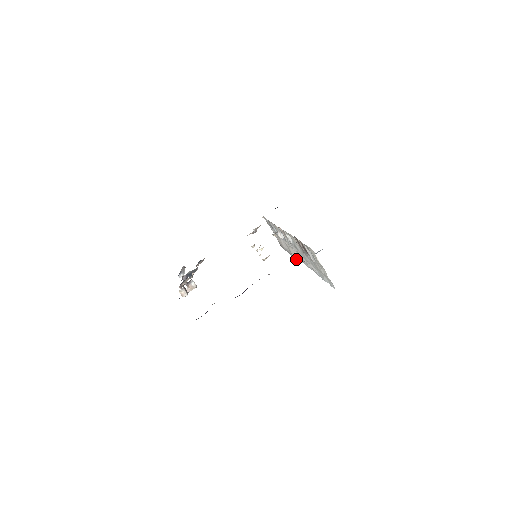
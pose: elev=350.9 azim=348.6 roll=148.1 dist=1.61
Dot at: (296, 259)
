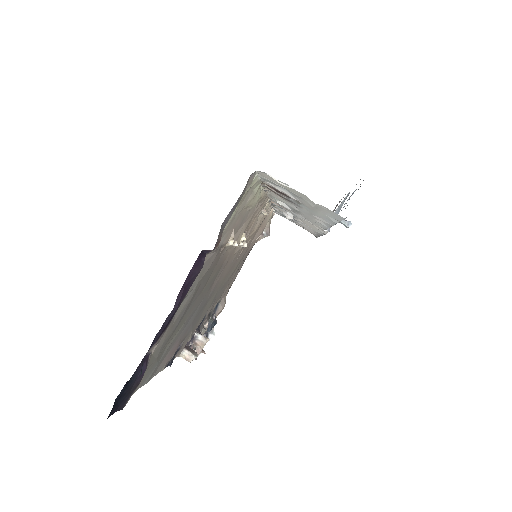
Dot at: (322, 234)
